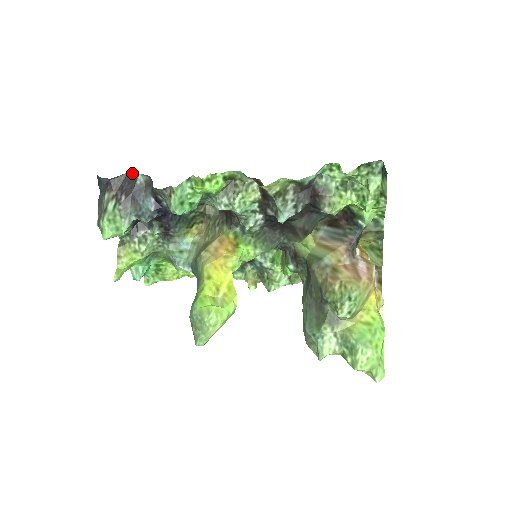
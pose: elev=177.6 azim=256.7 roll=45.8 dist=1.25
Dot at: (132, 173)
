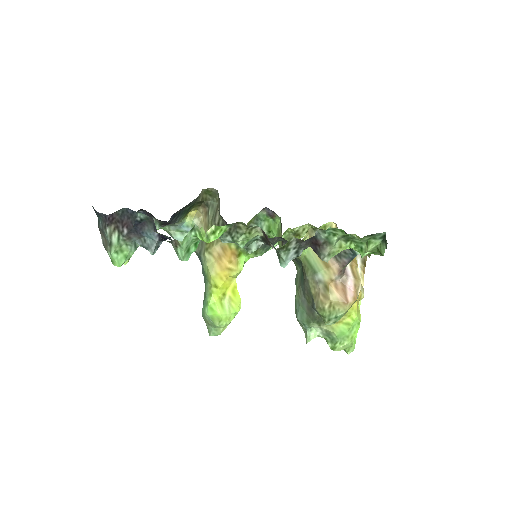
Dot at: (130, 209)
